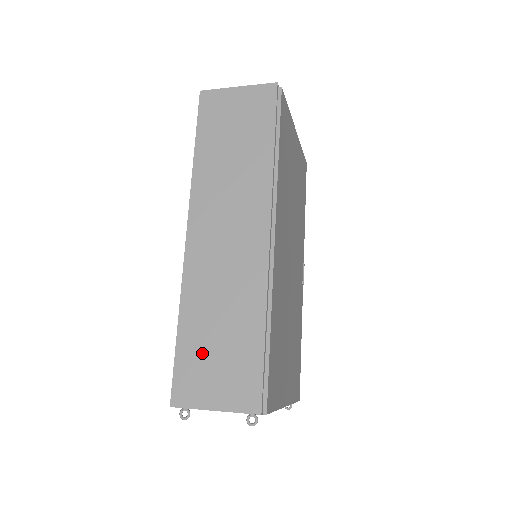
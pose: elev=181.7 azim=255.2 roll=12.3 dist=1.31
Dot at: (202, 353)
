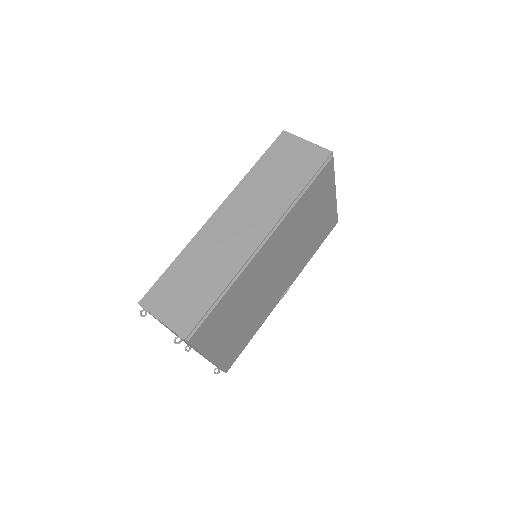
Dot at: (177, 284)
